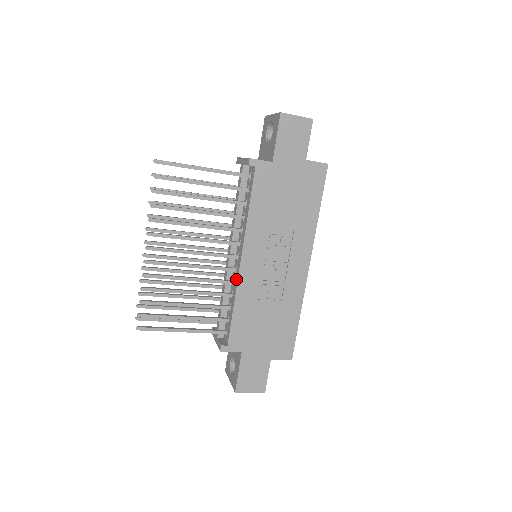
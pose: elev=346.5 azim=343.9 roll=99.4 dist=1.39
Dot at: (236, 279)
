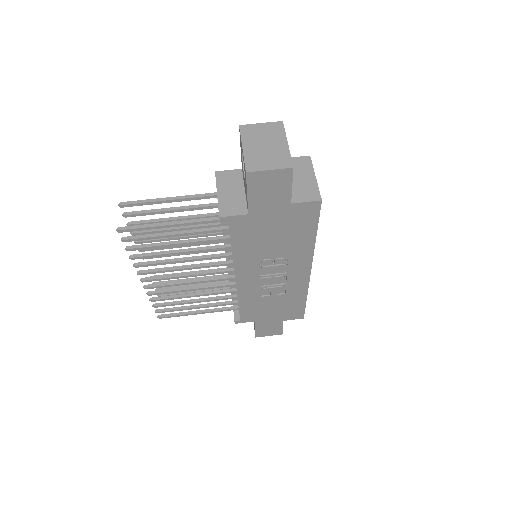
Dot at: occluded
